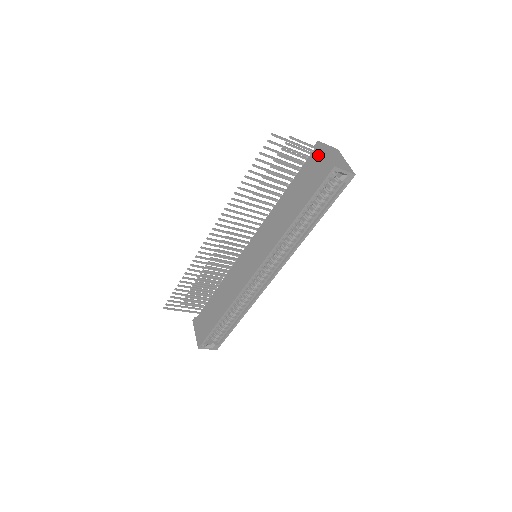
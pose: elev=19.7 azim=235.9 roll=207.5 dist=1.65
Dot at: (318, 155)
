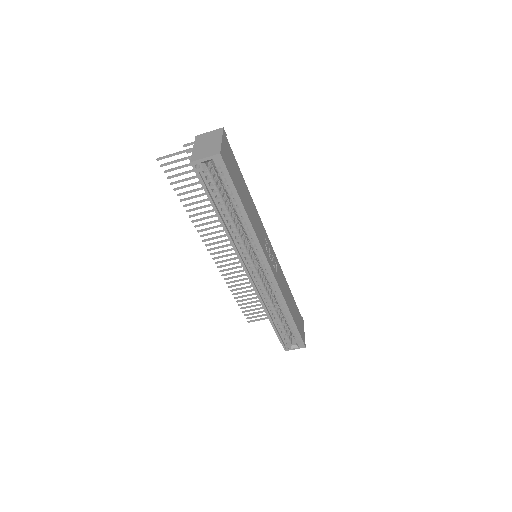
Dot at: occluded
